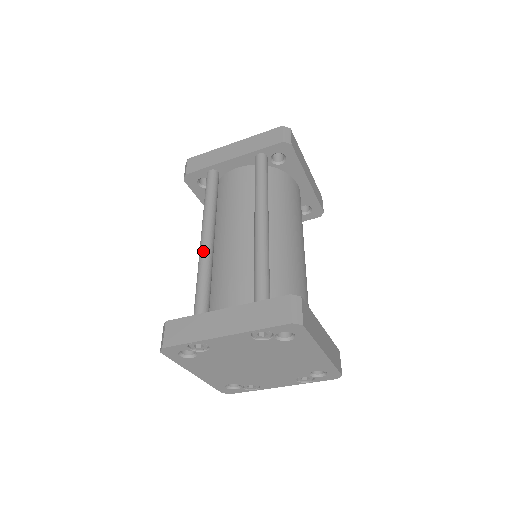
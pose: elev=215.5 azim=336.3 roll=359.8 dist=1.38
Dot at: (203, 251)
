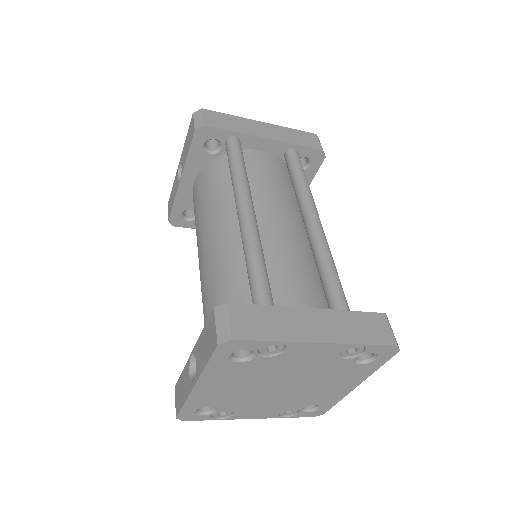
Dot at: (254, 228)
